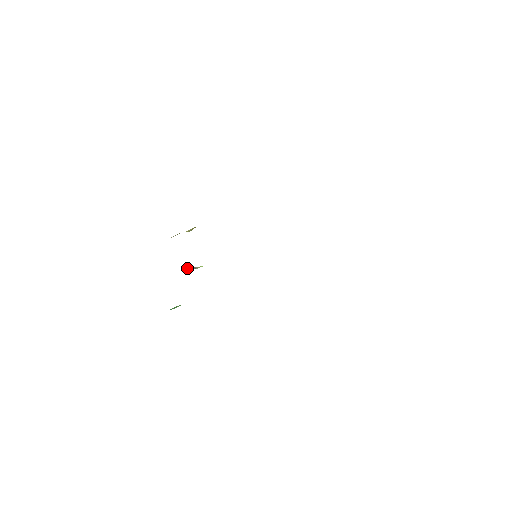
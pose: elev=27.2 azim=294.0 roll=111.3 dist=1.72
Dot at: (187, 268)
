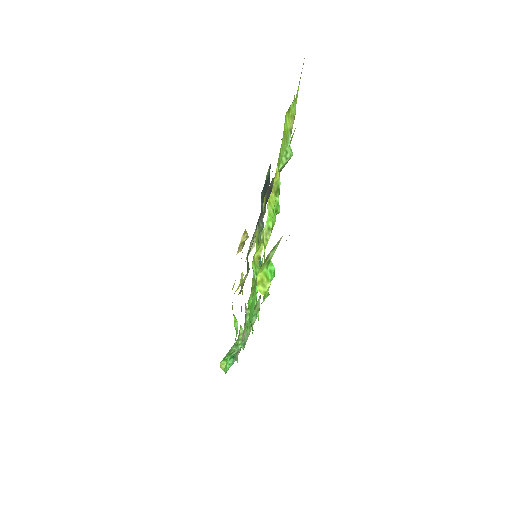
Dot at: (238, 294)
